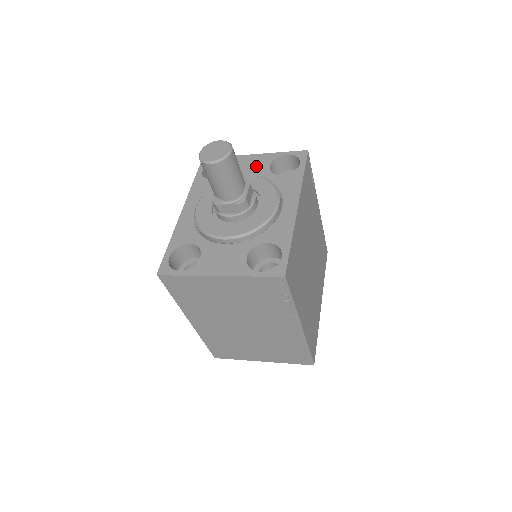
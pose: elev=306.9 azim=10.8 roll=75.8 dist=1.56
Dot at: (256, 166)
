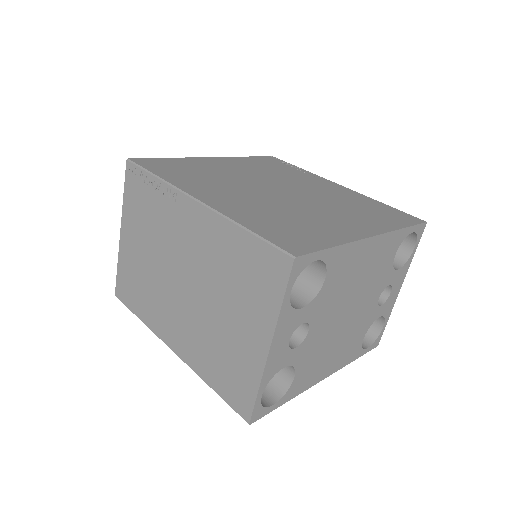
Dot at: occluded
